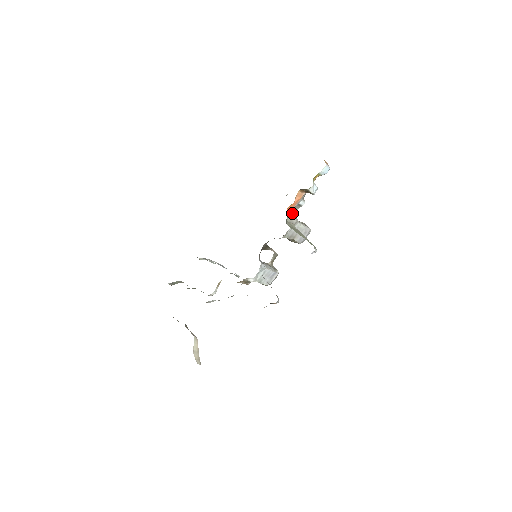
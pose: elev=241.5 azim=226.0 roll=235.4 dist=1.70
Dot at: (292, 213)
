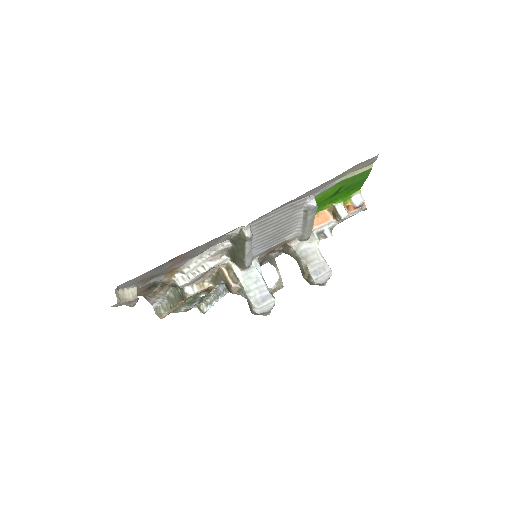
Dot at: occluded
